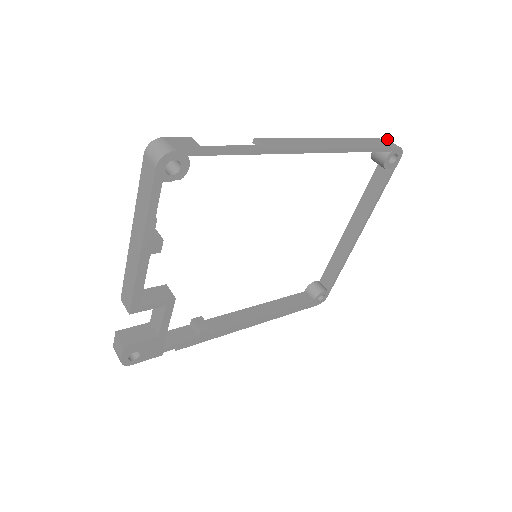
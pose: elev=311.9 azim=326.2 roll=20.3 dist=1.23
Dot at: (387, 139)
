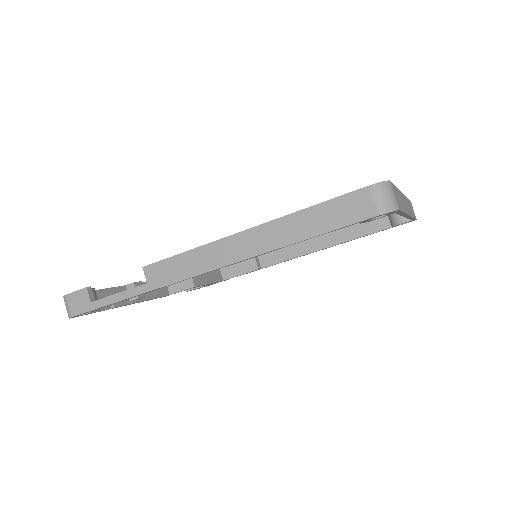
Dot at: (369, 188)
